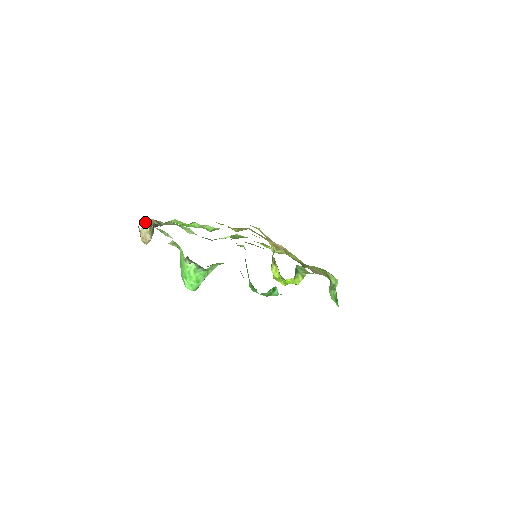
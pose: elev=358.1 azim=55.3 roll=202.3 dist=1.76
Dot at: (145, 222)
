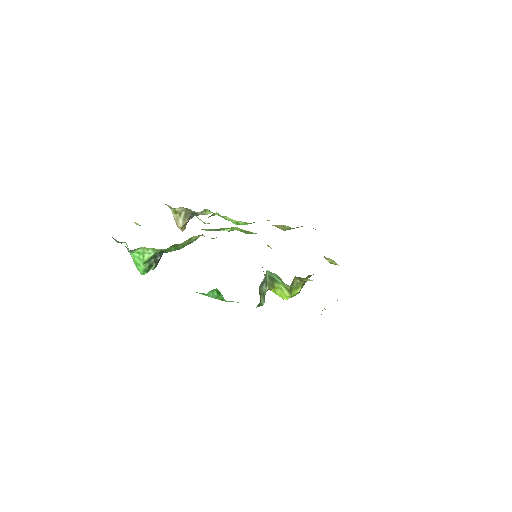
Dot at: occluded
